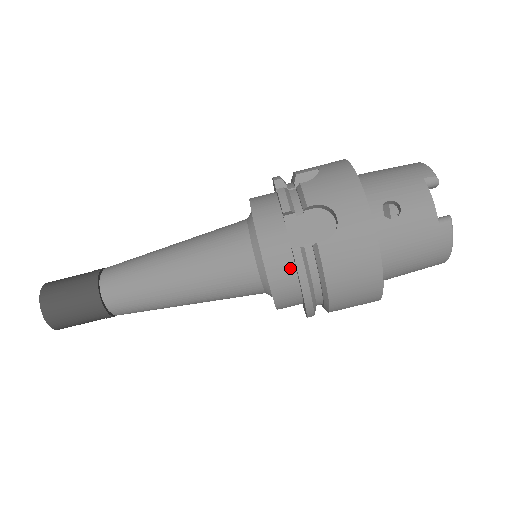
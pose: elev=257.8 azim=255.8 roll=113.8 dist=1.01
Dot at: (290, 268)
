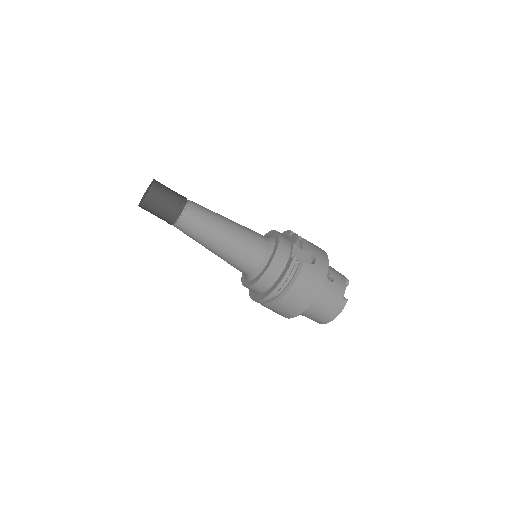
Dot at: (283, 265)
